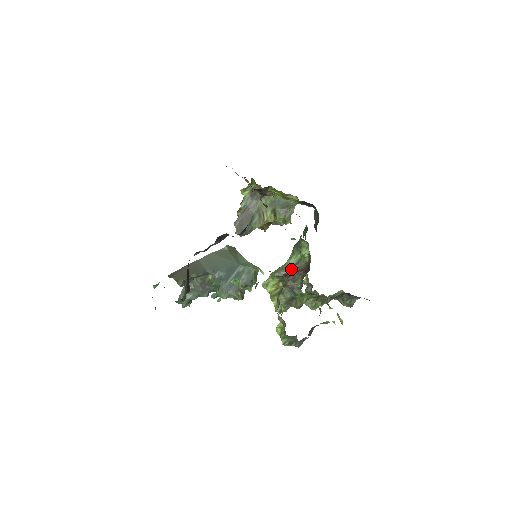
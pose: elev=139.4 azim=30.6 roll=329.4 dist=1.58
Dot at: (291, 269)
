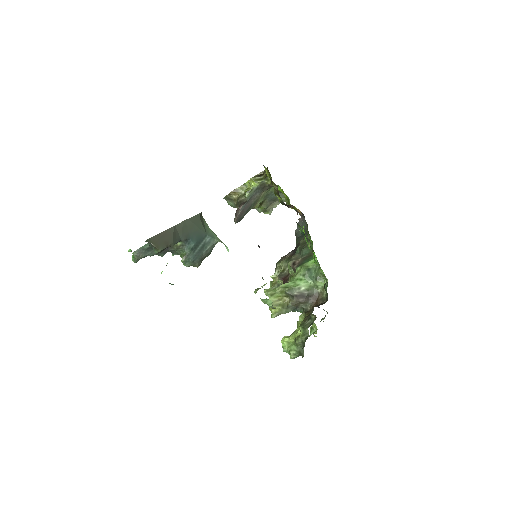
Dot at: (303, 293)
